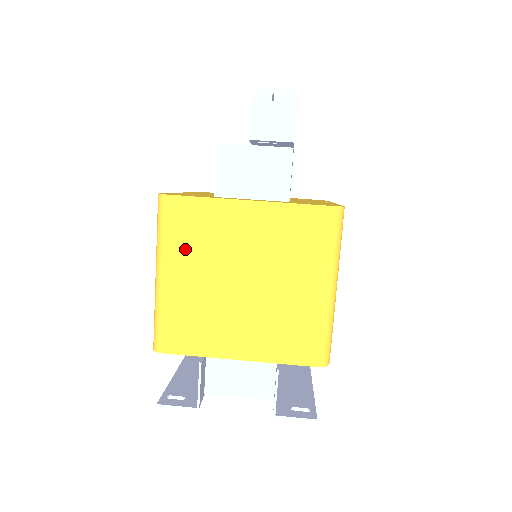
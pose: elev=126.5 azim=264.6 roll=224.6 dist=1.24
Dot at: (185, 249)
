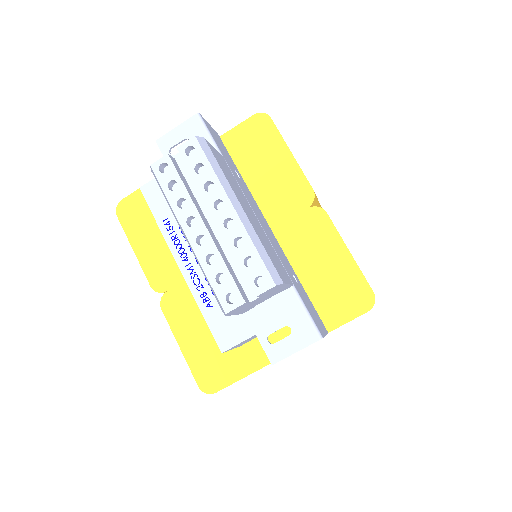
Dot at: occluded
